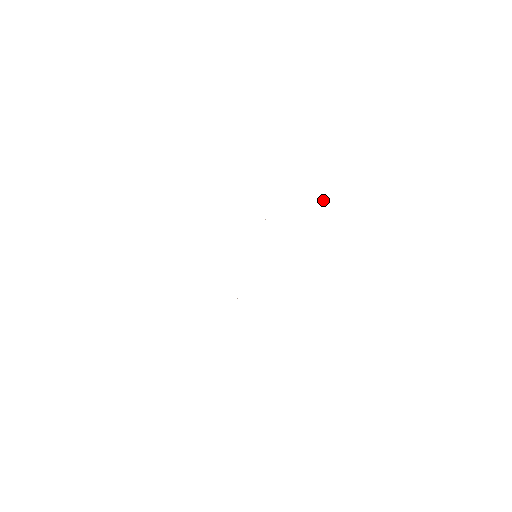
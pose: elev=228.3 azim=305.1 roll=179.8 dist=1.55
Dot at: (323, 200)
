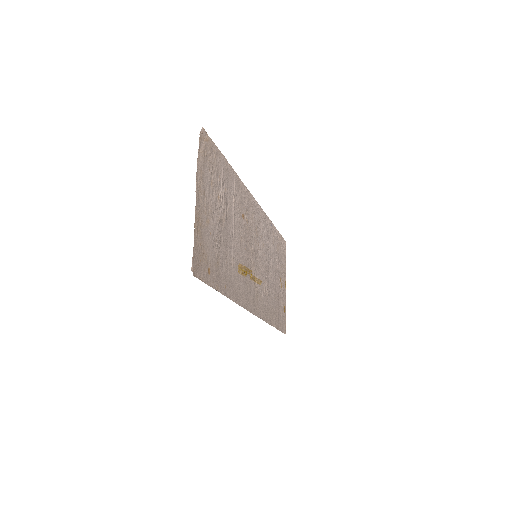
Dot at: (215, 241)
